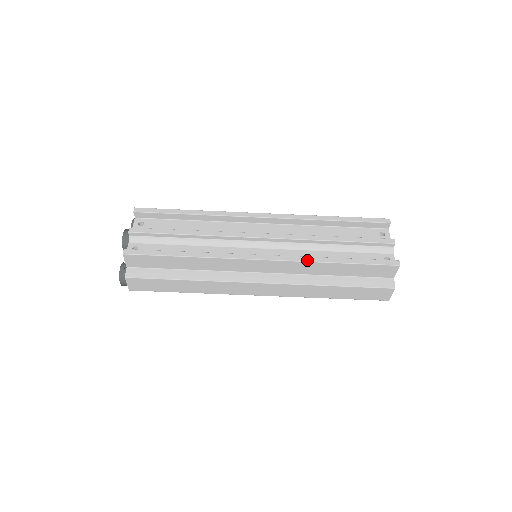
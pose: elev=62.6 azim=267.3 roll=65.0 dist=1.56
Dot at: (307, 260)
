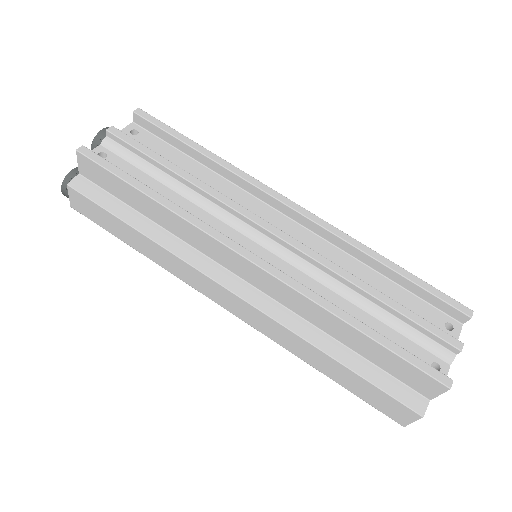
Dot at: (314, 298)
